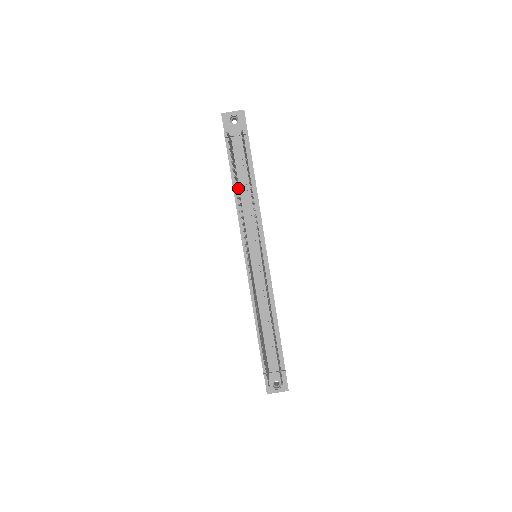
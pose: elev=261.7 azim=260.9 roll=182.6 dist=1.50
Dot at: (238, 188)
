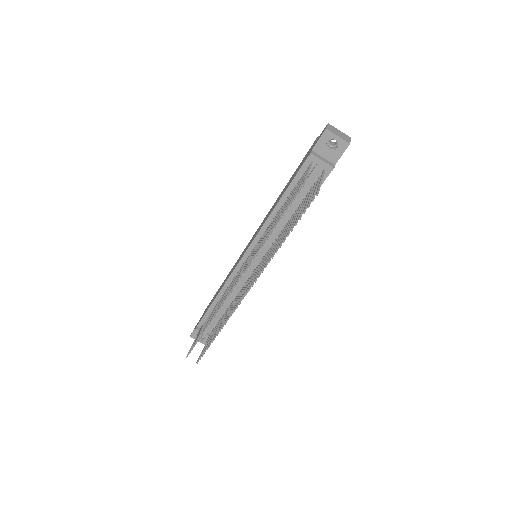
Dot at: (284, 203)
